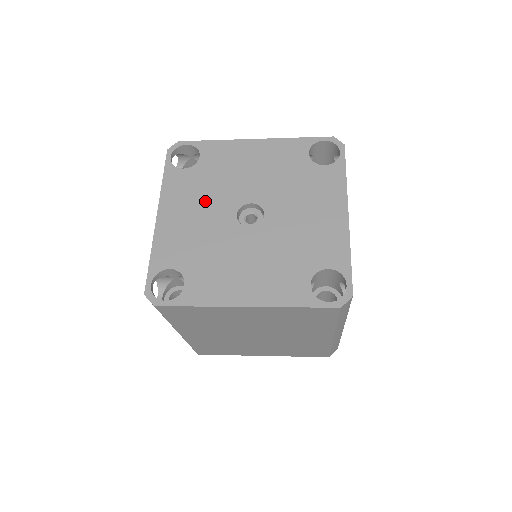
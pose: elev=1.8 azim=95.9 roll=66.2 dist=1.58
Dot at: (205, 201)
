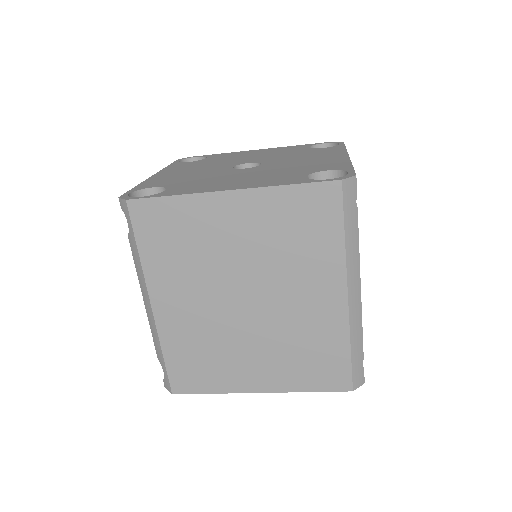
Dot at: (204, 167)
